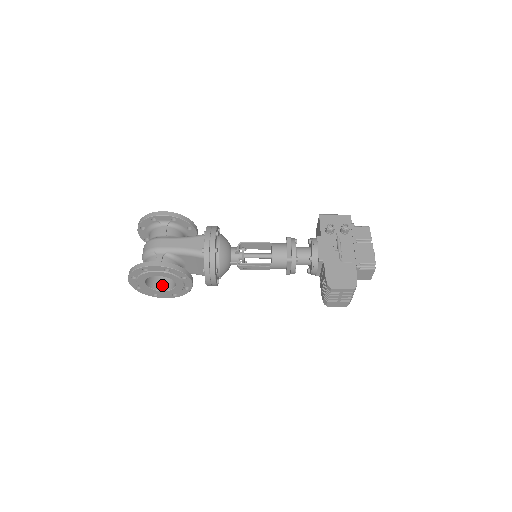
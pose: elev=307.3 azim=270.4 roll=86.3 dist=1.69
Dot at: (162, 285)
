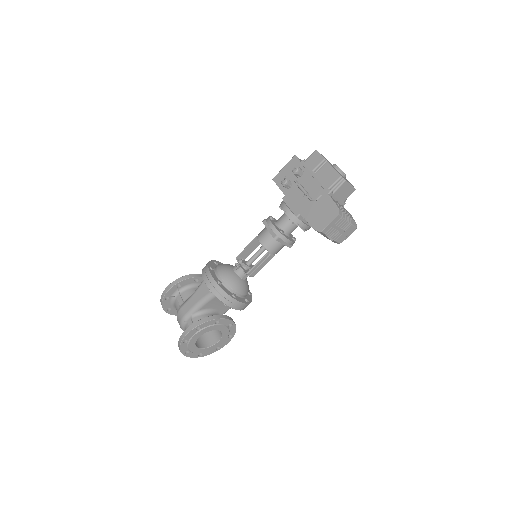
Dot at: (215, 338)
